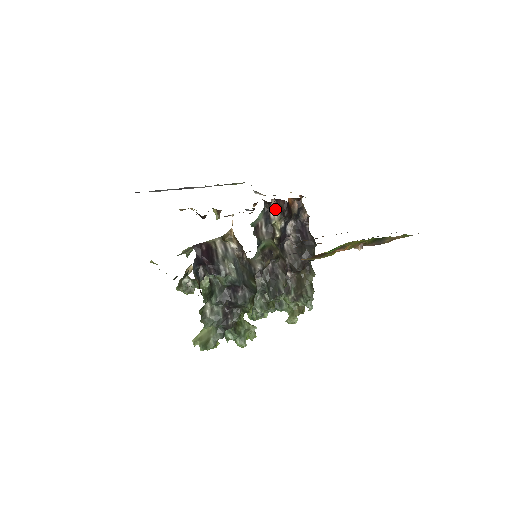
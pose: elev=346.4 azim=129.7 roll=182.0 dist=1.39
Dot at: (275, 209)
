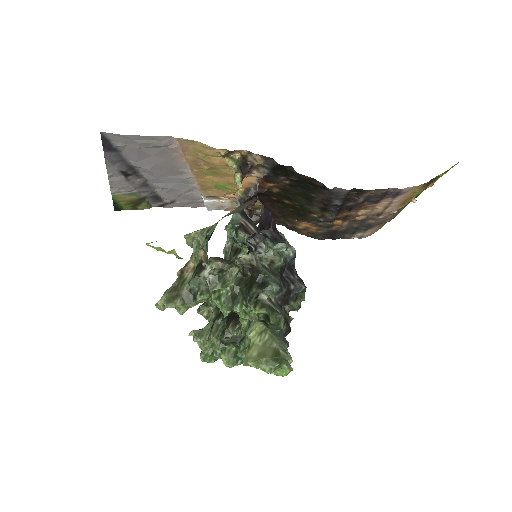
Dot at: (246, 212)
